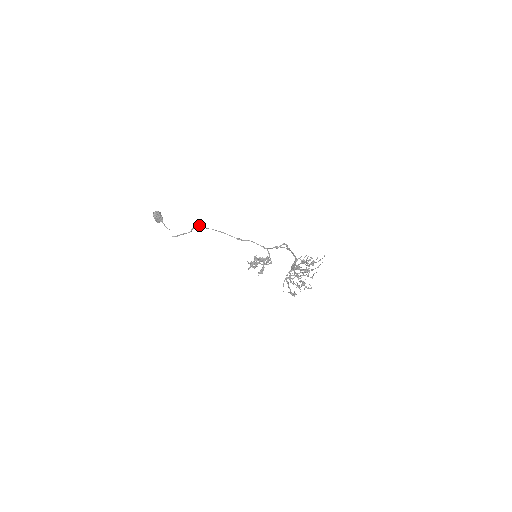
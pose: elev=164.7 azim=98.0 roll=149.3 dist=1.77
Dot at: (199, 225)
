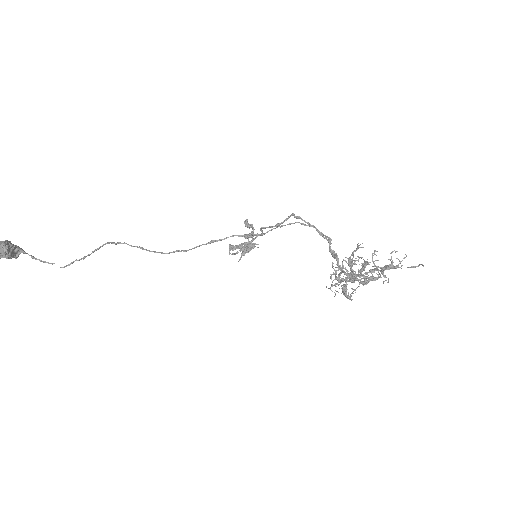
Dot at: occluded
